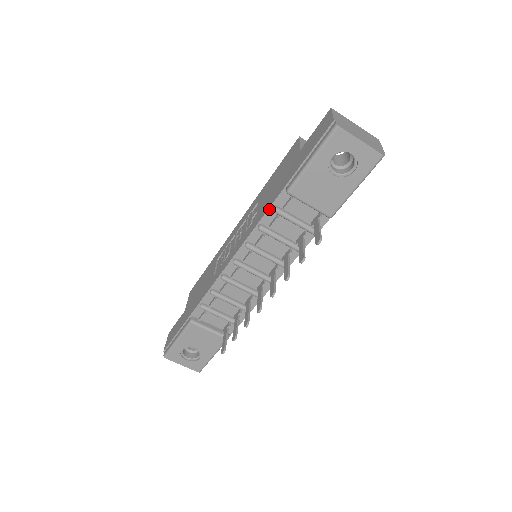
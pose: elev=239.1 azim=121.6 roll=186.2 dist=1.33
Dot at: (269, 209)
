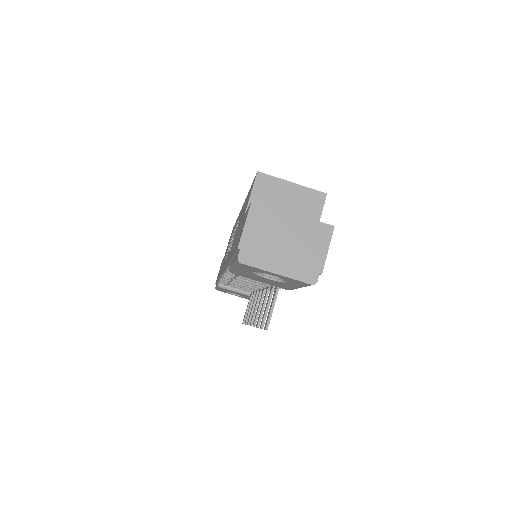
Dot at: (227, 265)
